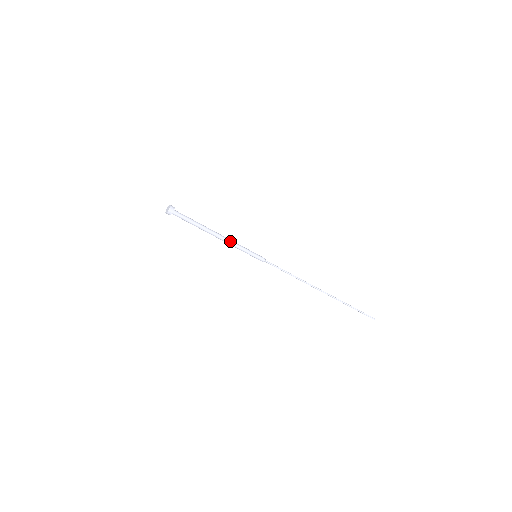
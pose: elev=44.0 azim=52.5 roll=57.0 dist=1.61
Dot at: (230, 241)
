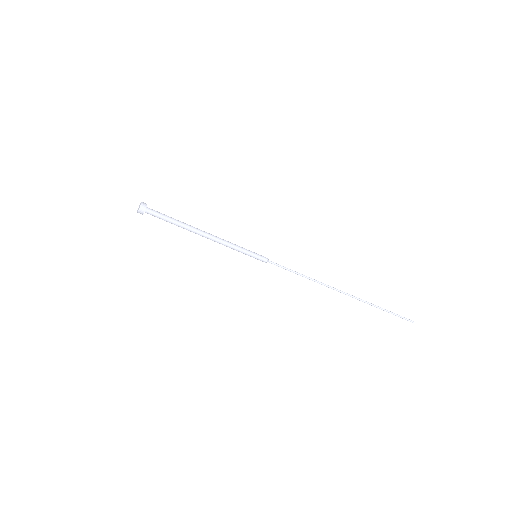
Dot at: (221, 240)
